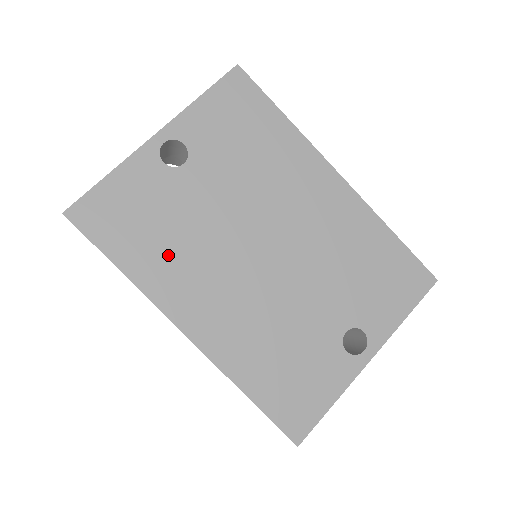
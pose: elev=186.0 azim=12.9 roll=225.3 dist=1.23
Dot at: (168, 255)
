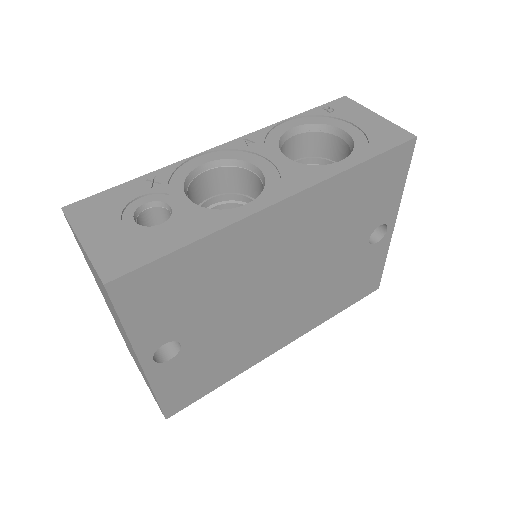
Dot at: (236, 356)
